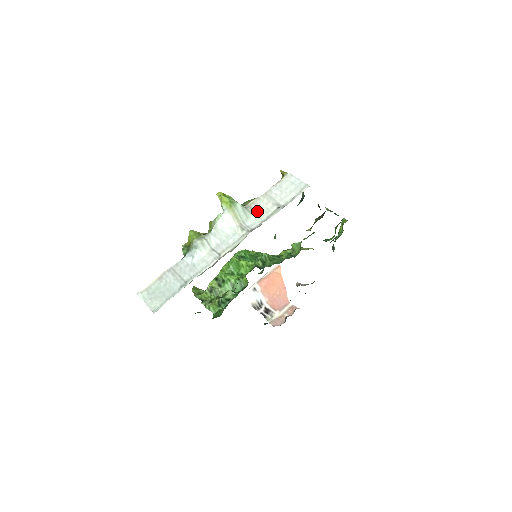
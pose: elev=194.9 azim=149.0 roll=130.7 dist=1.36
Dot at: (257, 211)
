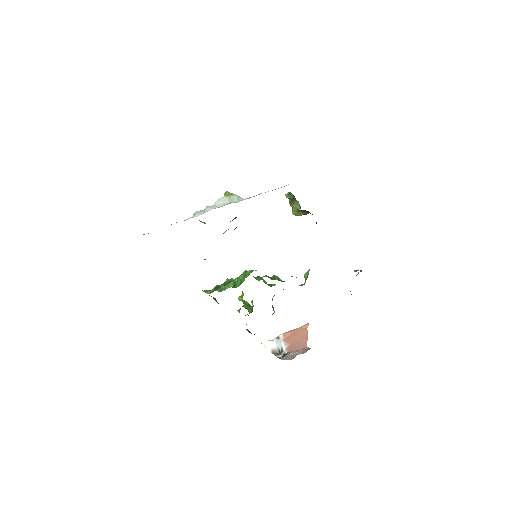
Dot at: occluded
